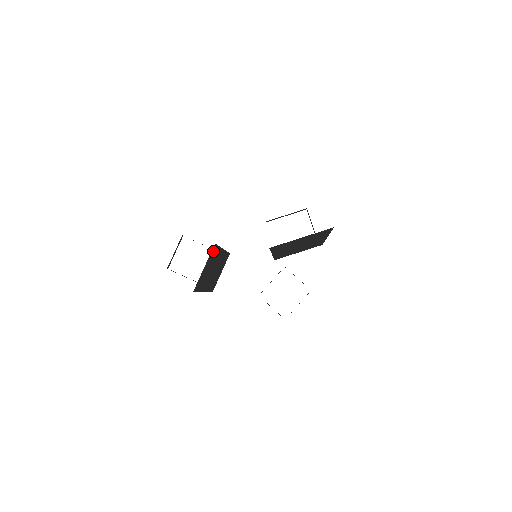
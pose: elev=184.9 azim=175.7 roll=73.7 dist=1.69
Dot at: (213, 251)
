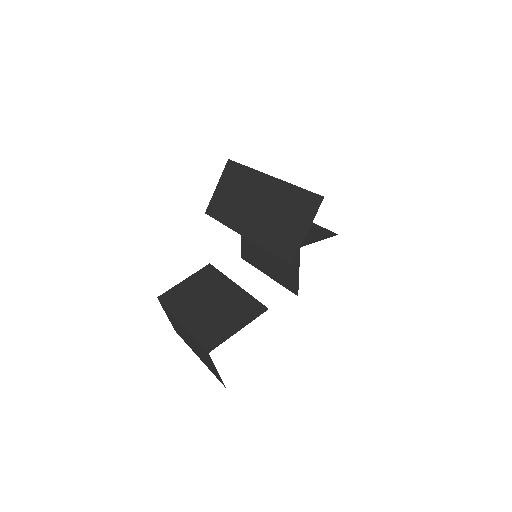
Dot at: occluded
